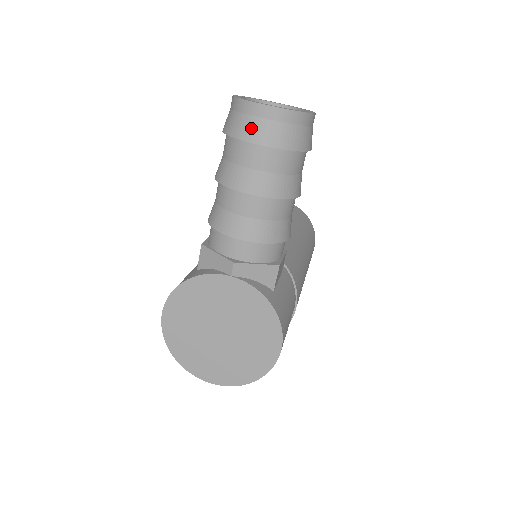
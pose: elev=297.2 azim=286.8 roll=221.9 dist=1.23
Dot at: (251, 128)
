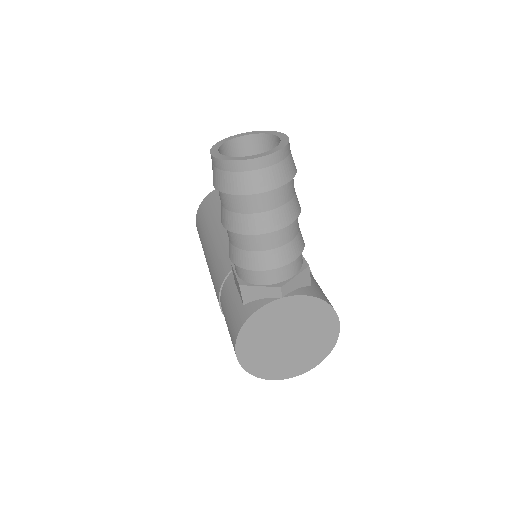
Dot at: (254, 181)
